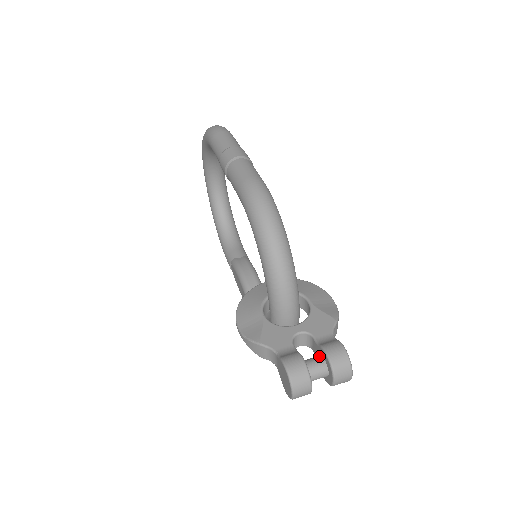
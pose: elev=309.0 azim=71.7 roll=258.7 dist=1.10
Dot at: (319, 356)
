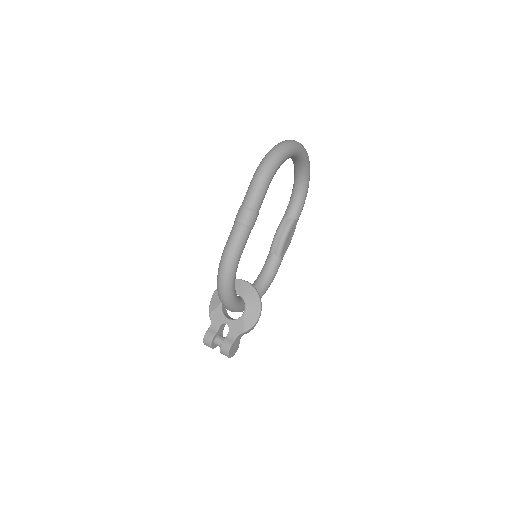
Dot at: occluded
